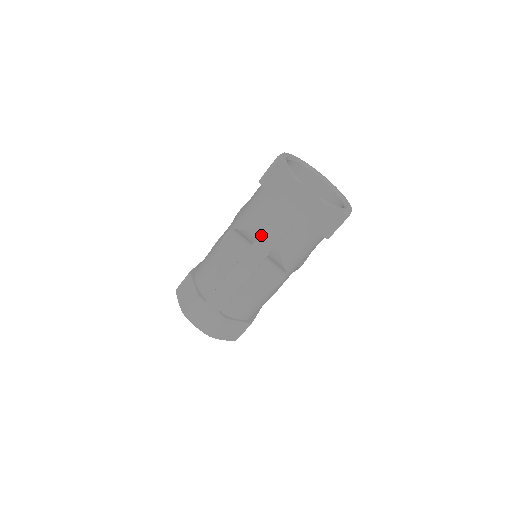
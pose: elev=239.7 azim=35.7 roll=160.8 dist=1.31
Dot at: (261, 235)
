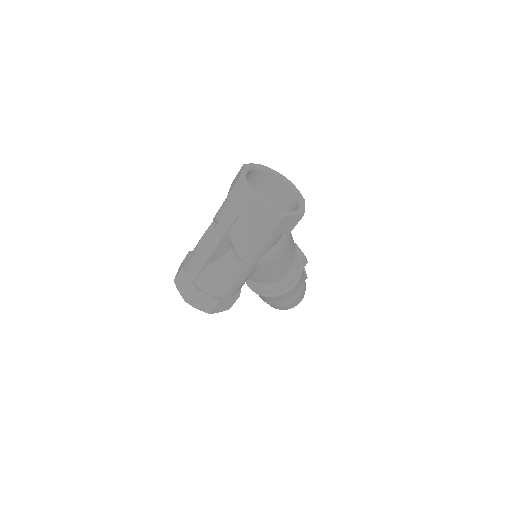
Dot at: (219, 222)
